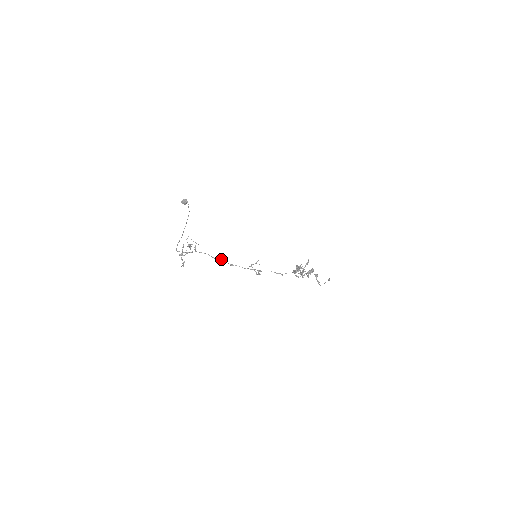
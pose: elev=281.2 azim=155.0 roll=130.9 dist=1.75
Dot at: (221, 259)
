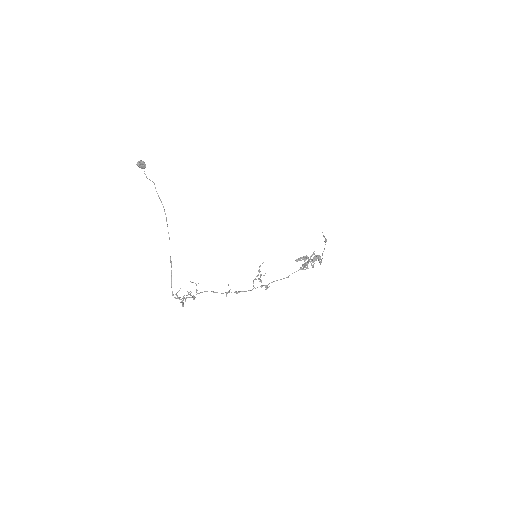
Dot at: (227, 293)
